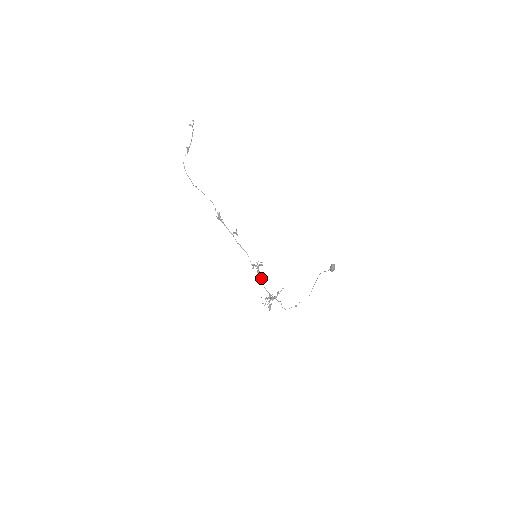
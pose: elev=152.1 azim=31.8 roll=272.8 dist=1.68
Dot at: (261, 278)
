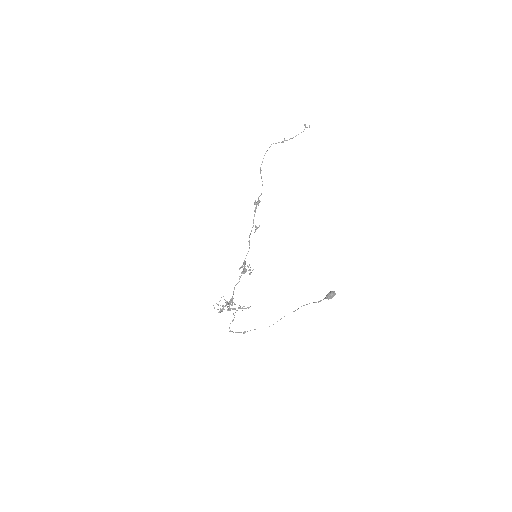
Dot at: occluded
